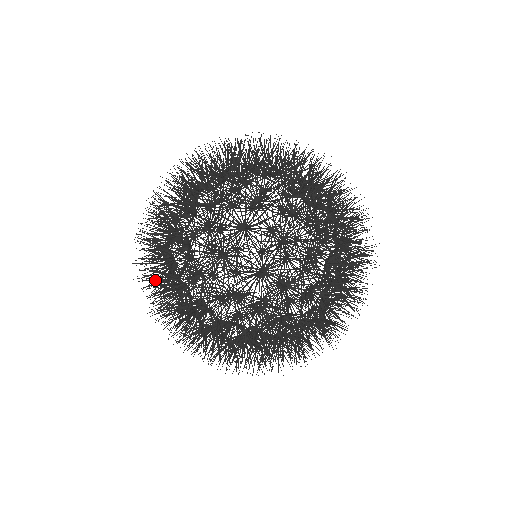
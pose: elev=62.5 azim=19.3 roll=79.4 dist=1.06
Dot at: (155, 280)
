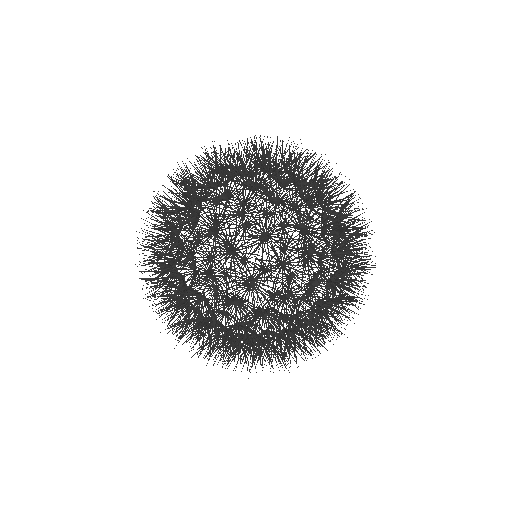
Dot at: occluded
